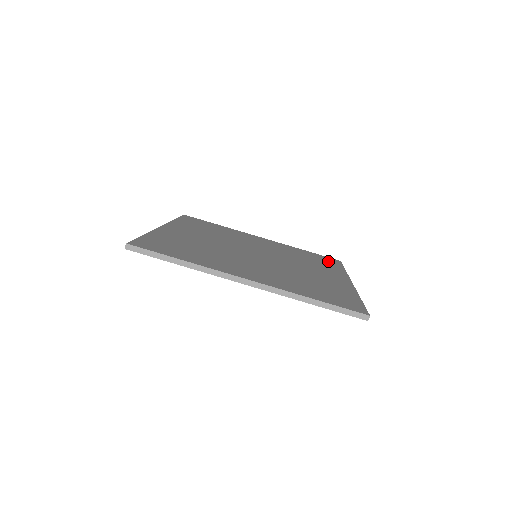
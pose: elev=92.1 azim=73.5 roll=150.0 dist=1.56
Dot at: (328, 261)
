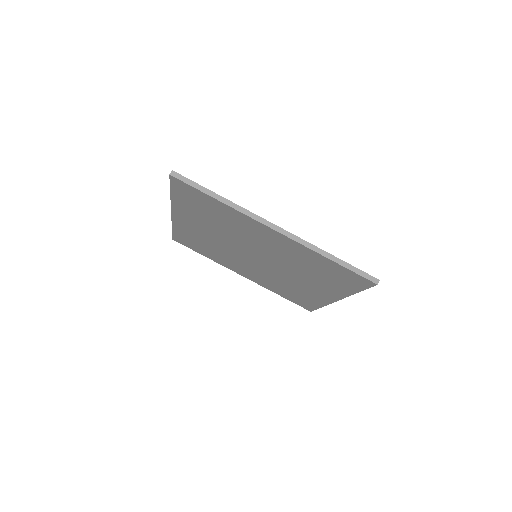
Dot at: occluded
